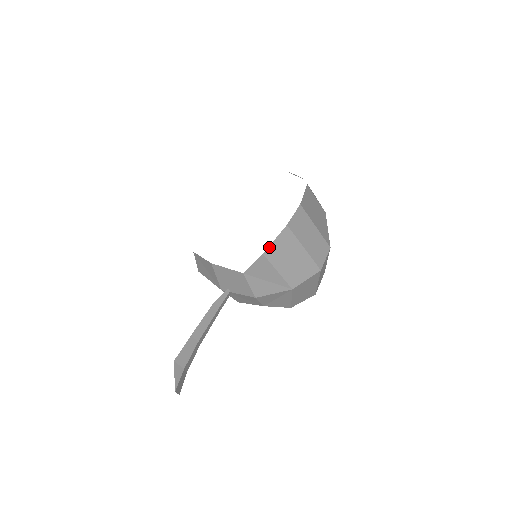
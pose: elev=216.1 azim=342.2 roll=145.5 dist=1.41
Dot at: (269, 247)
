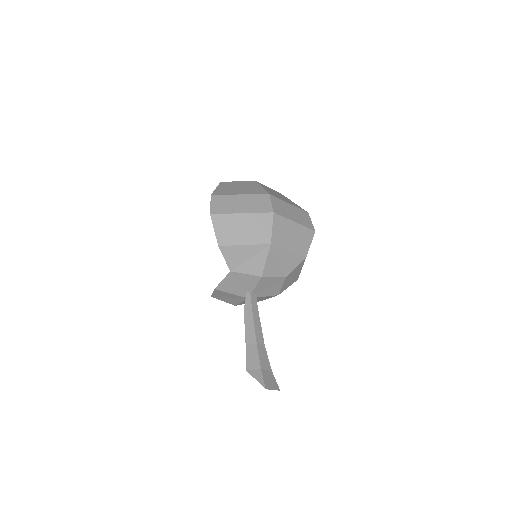
Dot at: (217, 238)
